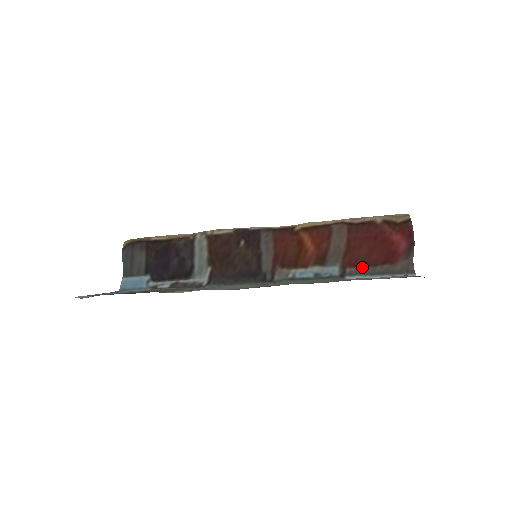
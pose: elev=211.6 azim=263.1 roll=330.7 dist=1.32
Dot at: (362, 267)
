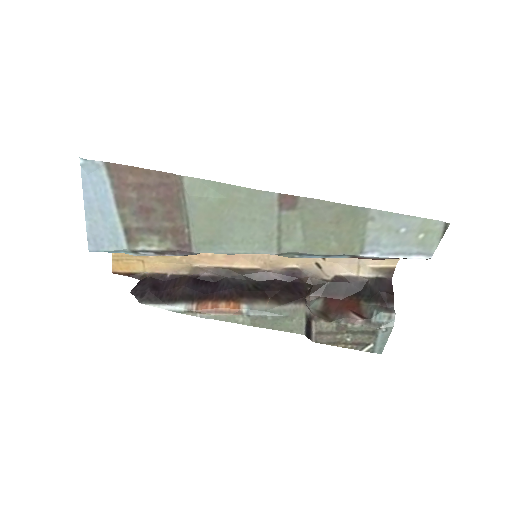
Dot at: (373, 259)
